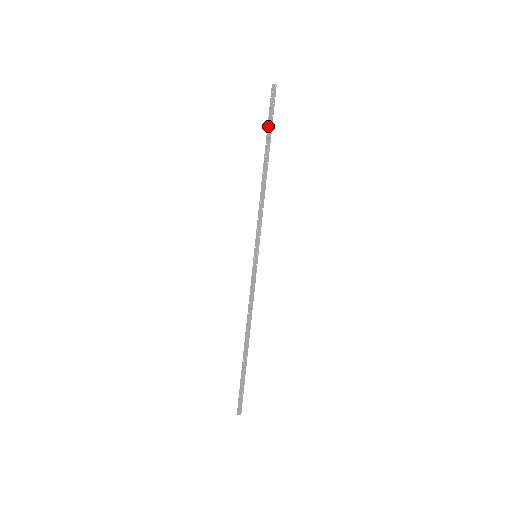
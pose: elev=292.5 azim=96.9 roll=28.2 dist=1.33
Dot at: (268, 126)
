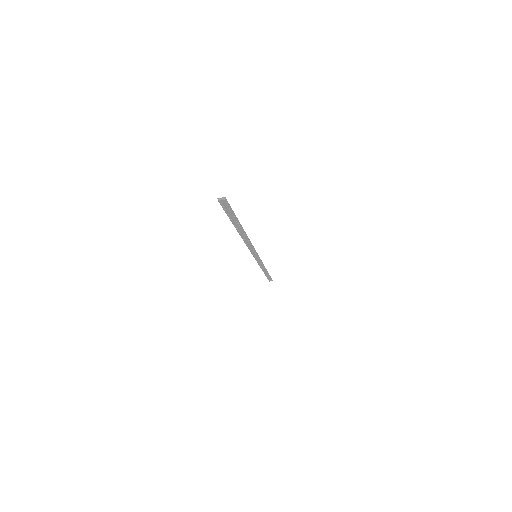
Dot at: (230, 218)
